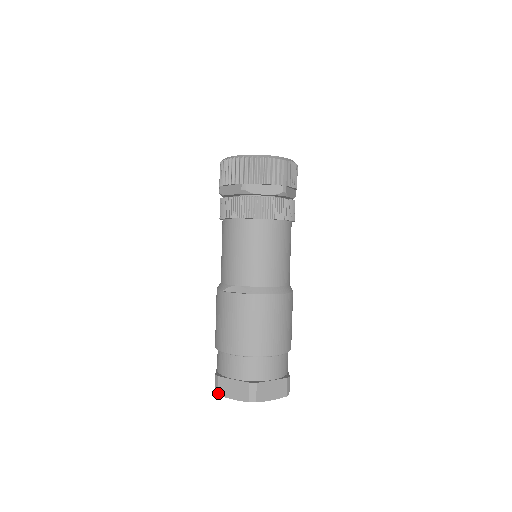
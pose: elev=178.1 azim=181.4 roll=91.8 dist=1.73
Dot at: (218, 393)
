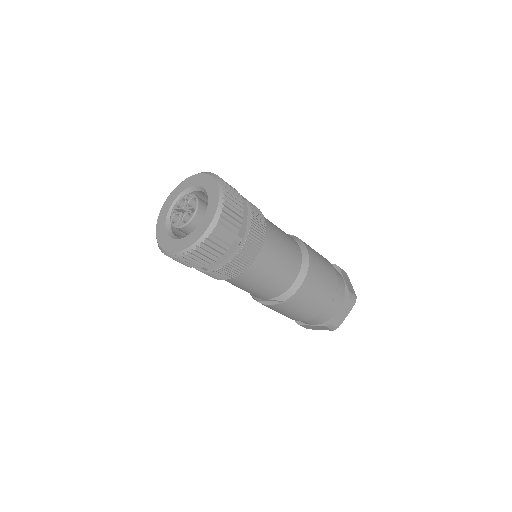
Dot at: occluded
